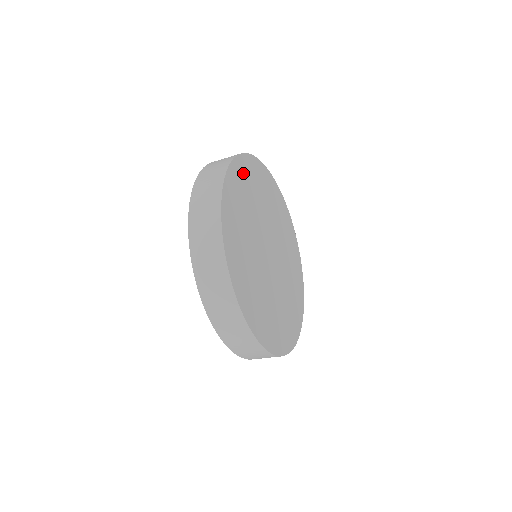
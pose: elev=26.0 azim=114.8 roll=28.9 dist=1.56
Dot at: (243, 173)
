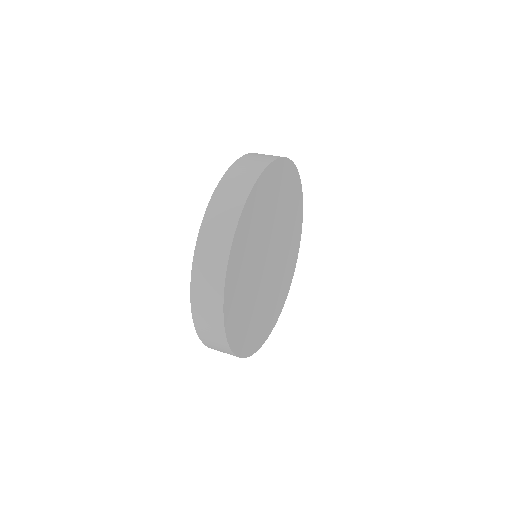
Dot at: (234, 318)
